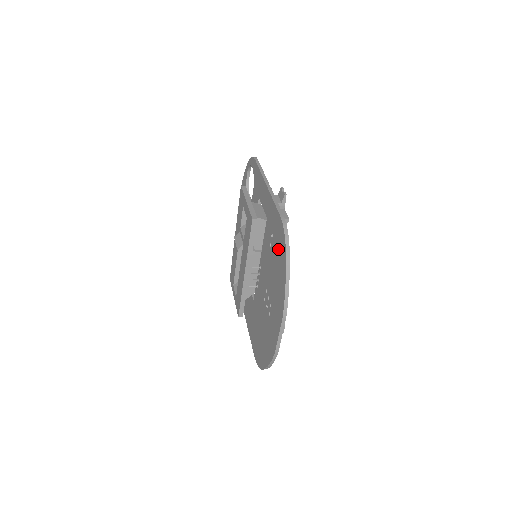
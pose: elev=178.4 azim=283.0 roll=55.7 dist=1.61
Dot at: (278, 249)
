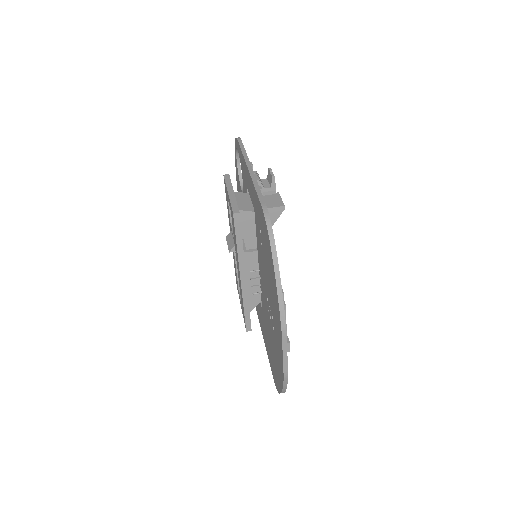
Dot at: (266, 247)
